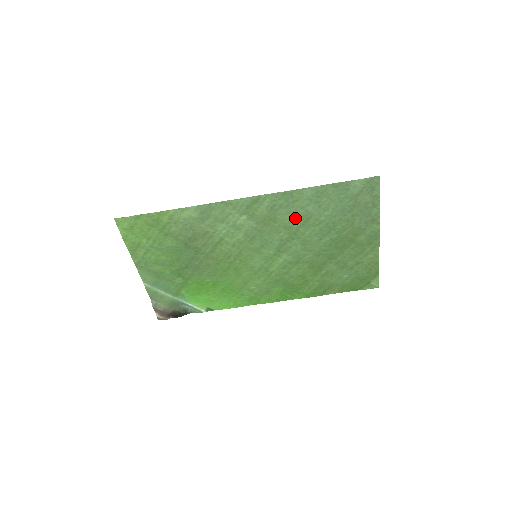
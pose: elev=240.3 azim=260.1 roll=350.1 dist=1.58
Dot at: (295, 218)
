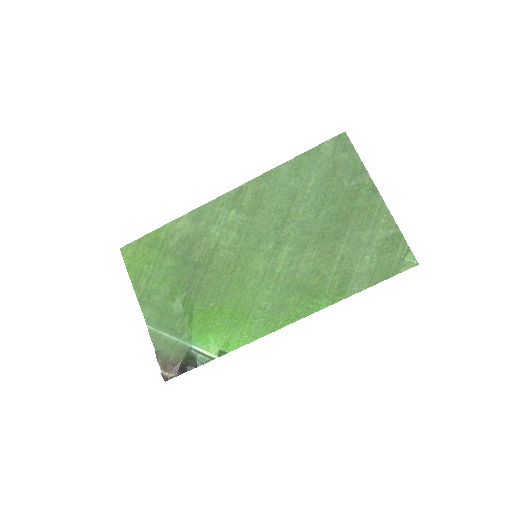
Dot at: (282, 199)
